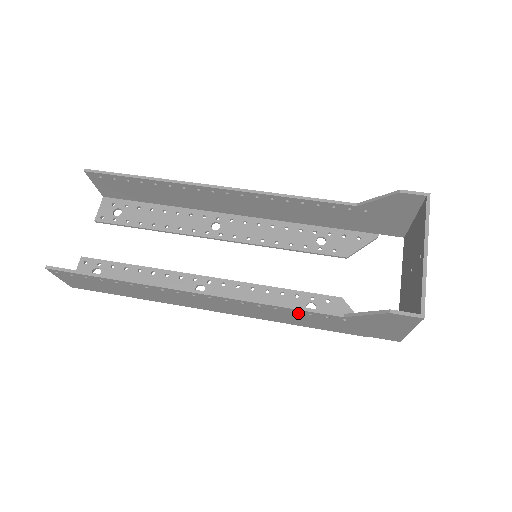
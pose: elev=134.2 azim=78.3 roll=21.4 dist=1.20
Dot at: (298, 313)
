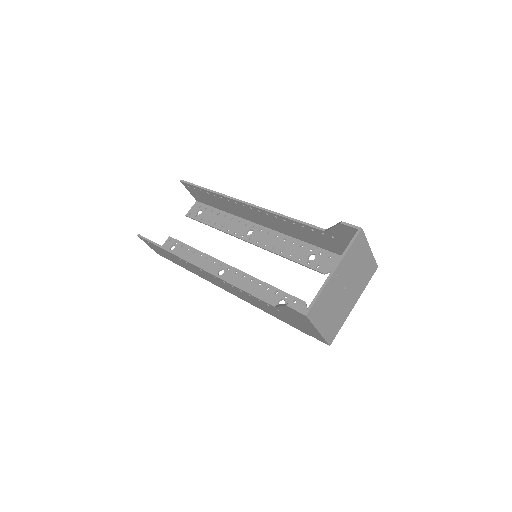
Dot at: (254, 298)
